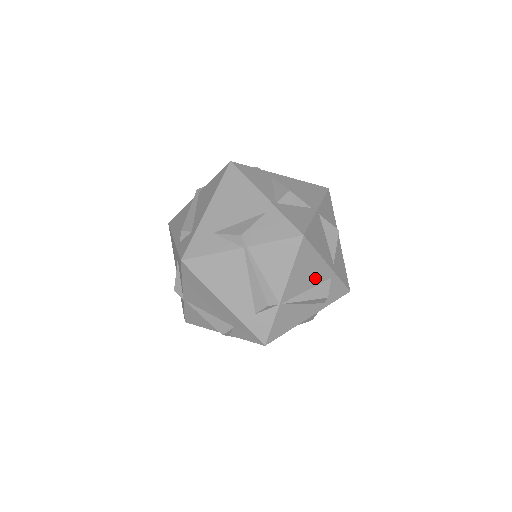
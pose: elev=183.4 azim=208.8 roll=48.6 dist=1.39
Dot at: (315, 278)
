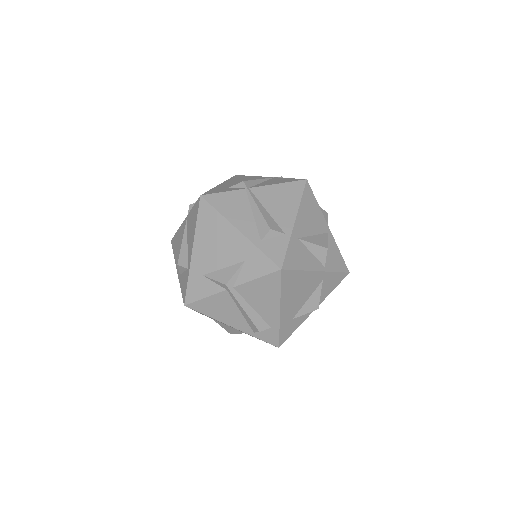
Dot at: occluded
